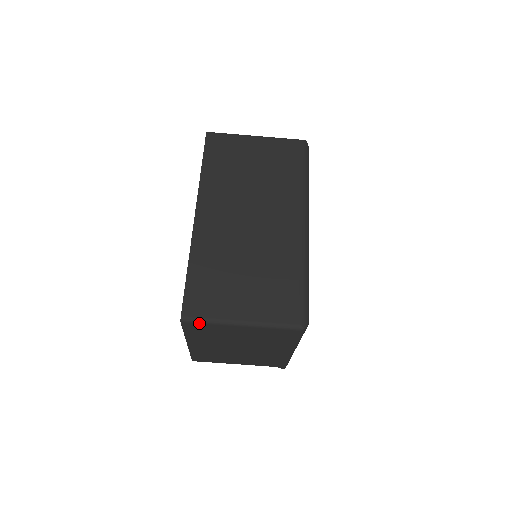
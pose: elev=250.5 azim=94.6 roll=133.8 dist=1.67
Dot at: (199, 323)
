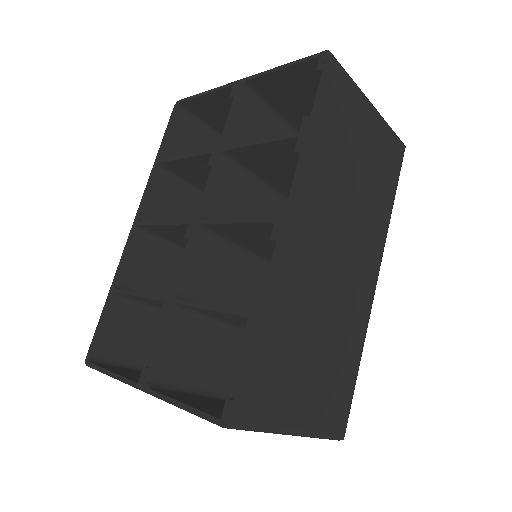
Dot at: (247, 430)
